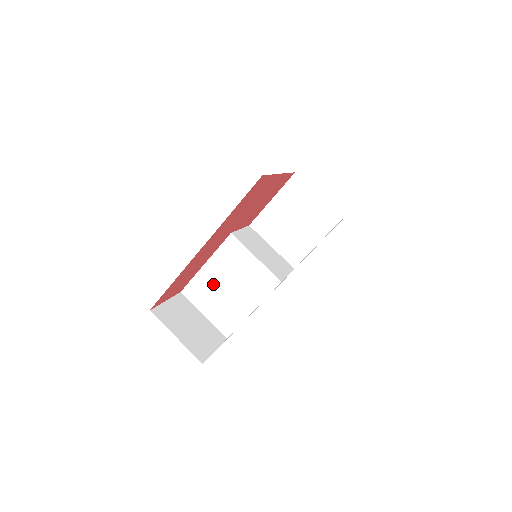
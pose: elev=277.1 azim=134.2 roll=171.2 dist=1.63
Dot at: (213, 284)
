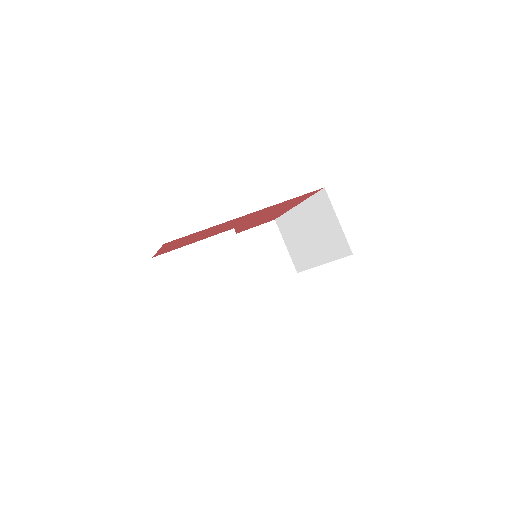
Dot at: (193, 265)
